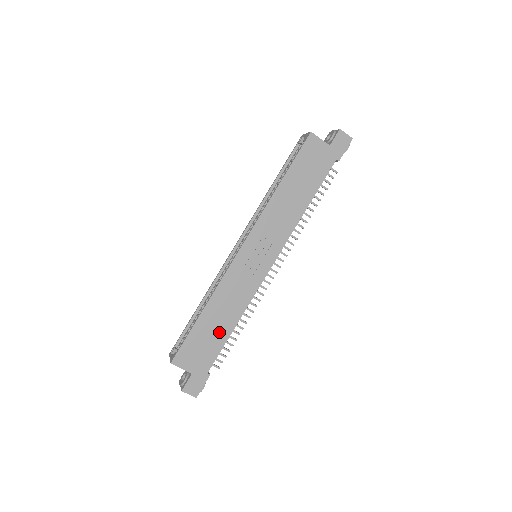
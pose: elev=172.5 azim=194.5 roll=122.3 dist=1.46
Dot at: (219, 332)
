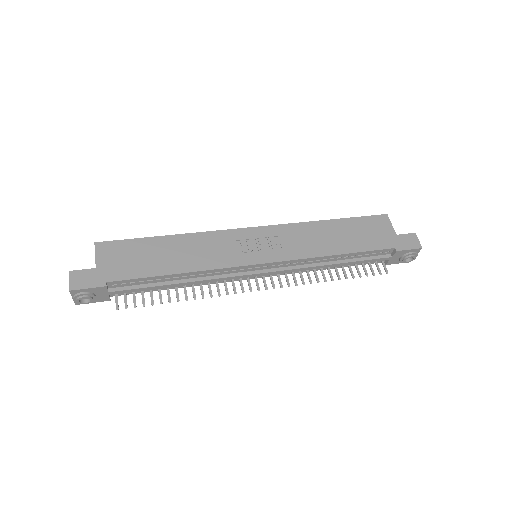
Dot at: (160, 263)
